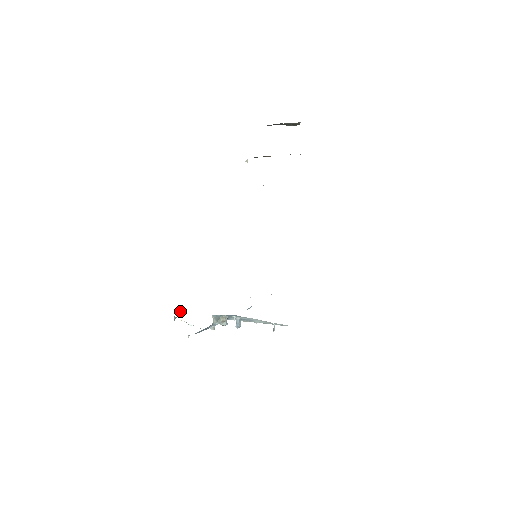
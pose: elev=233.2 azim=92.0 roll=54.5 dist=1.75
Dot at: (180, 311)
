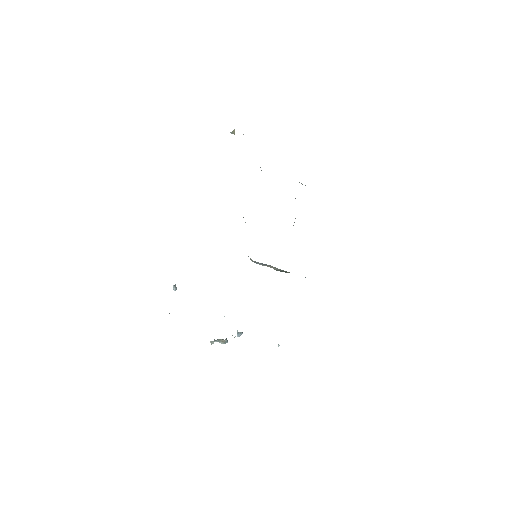
Dot at: (174, 286)
